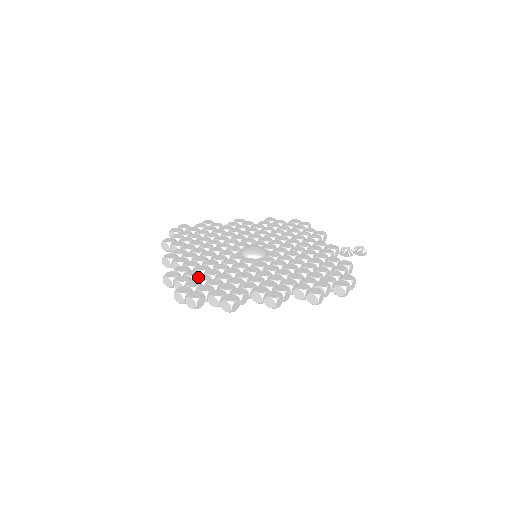
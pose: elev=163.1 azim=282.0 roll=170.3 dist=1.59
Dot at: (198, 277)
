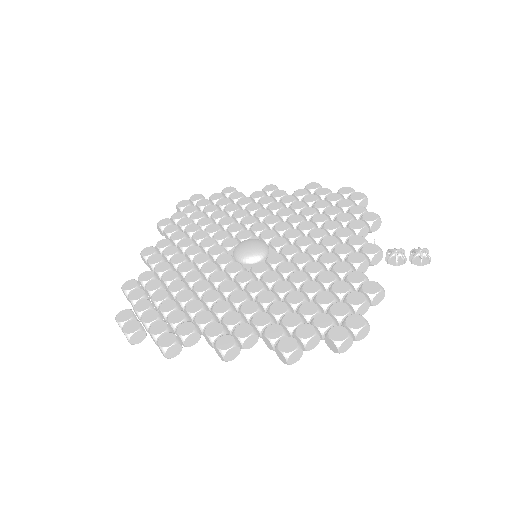
Dot at: (154, 294)
